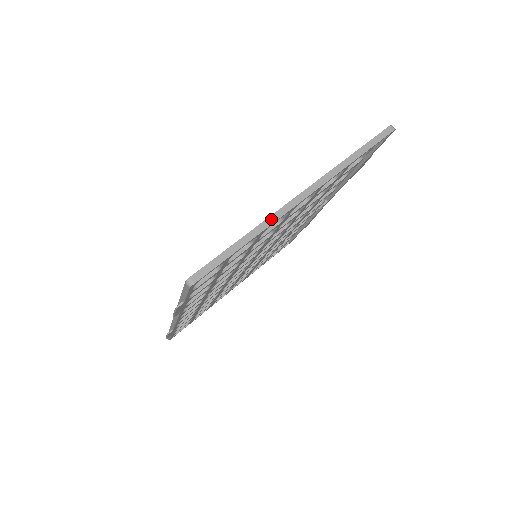
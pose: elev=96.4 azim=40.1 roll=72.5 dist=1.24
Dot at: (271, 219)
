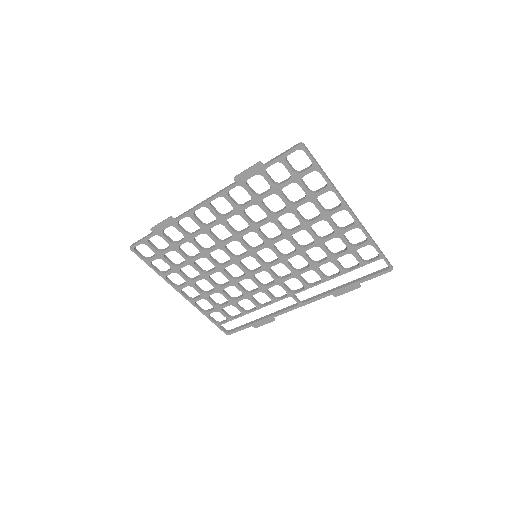
Dot at: (338, 191)
